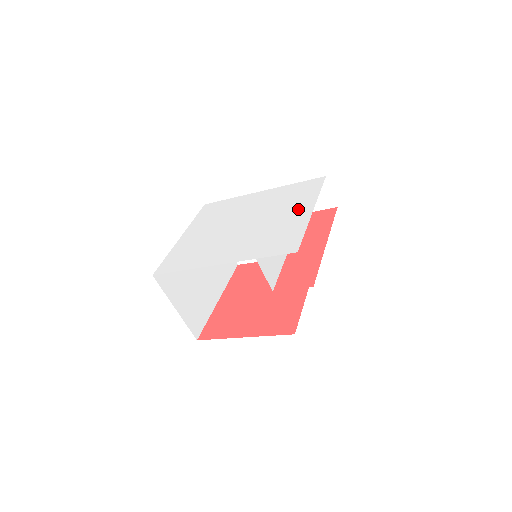
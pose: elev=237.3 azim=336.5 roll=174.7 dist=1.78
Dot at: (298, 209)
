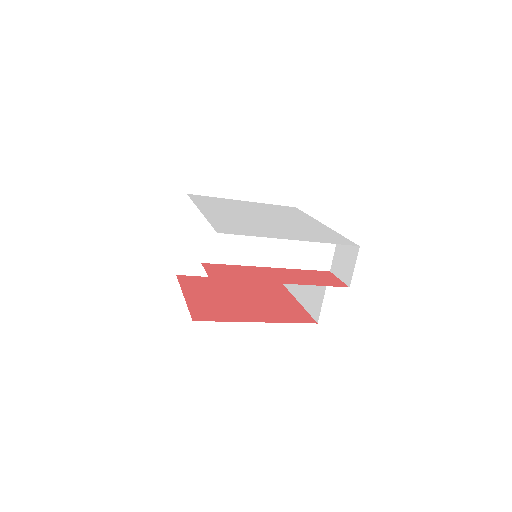
Dot at: (292, 234)
